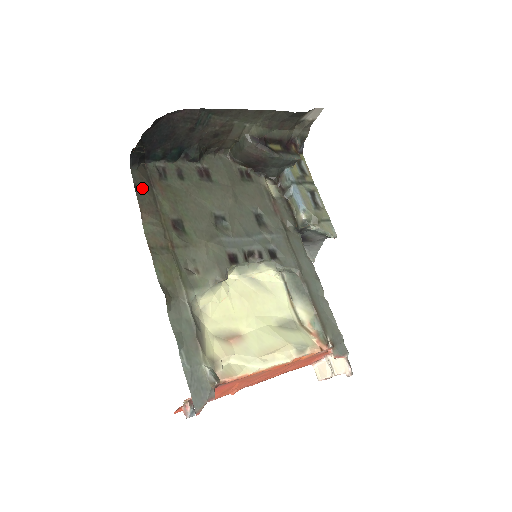
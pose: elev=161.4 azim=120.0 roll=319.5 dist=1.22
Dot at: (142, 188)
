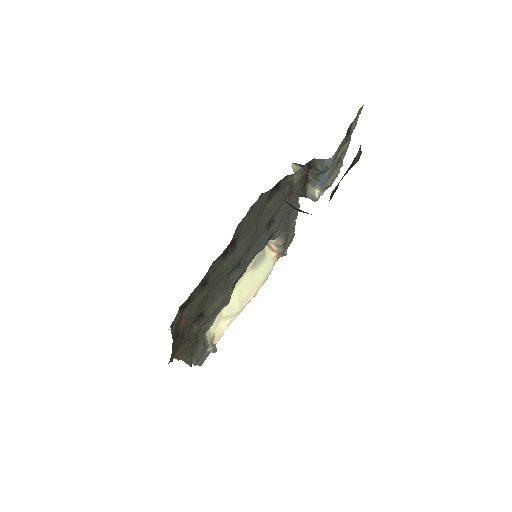
Dot at: (173, 352)
